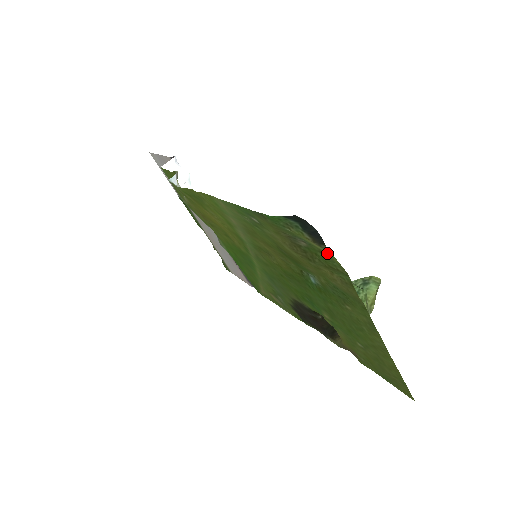
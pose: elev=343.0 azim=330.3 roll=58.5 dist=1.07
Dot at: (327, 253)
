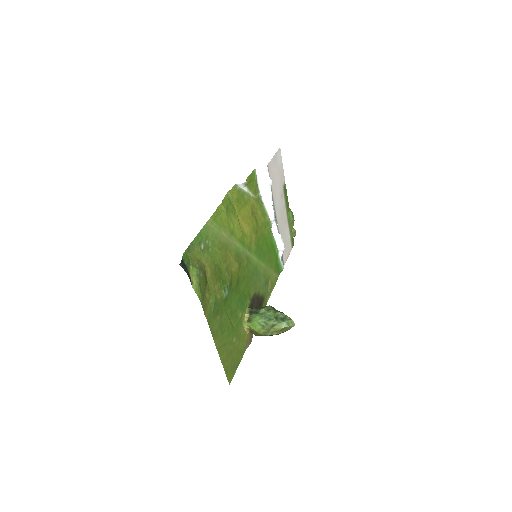
Dot at: (198, 287)
